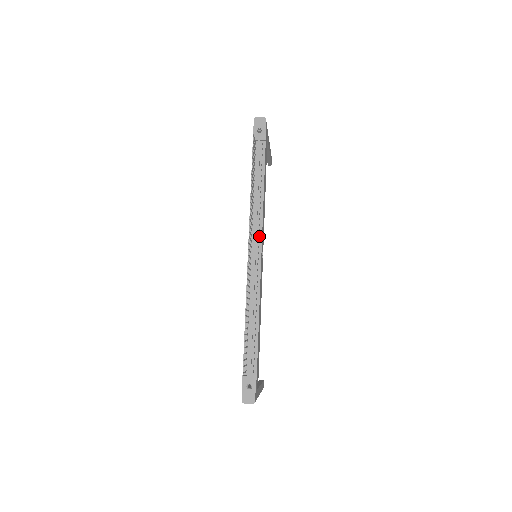
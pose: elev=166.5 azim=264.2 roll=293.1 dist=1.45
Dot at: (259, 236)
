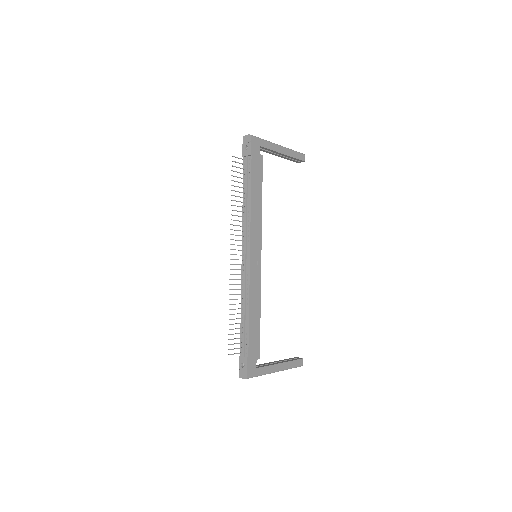
Dot at: (248, 241)
